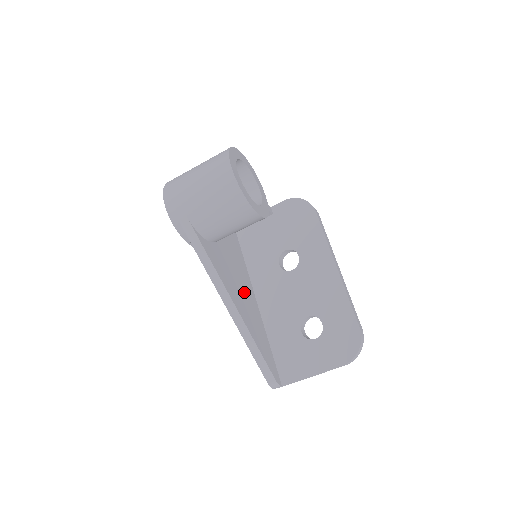
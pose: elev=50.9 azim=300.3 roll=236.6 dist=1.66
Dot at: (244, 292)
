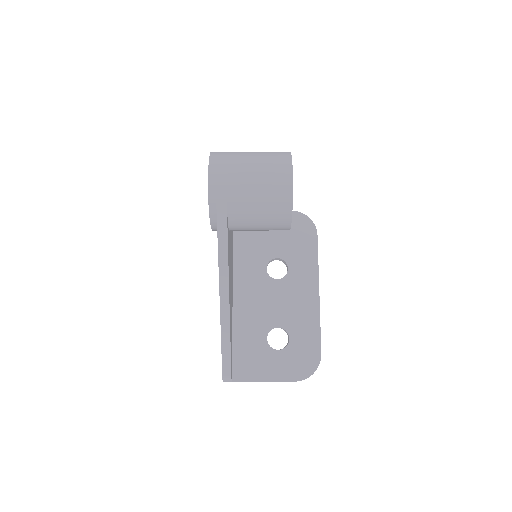
Dot at: (231, 285)
